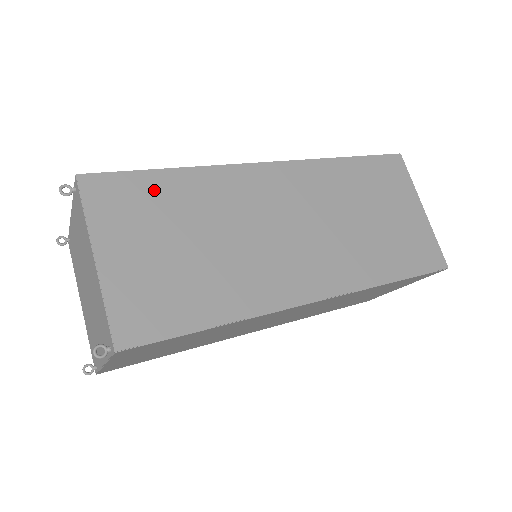
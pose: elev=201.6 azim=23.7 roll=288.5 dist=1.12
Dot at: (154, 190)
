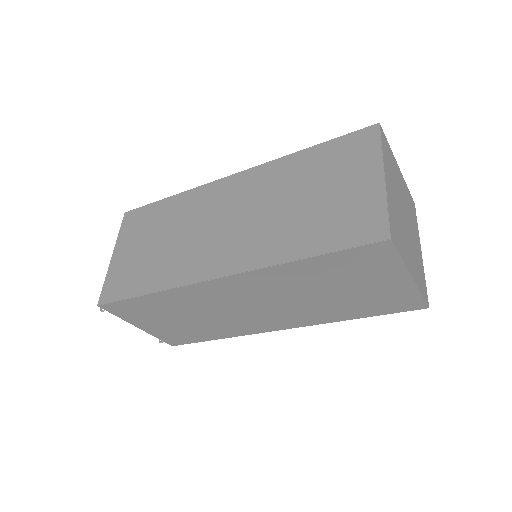
Dot at: (153, 213)
